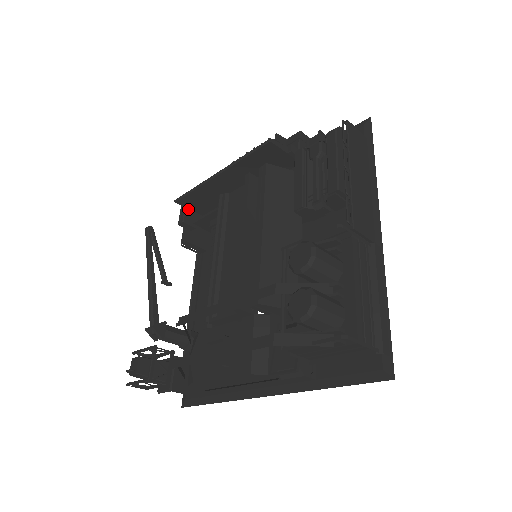
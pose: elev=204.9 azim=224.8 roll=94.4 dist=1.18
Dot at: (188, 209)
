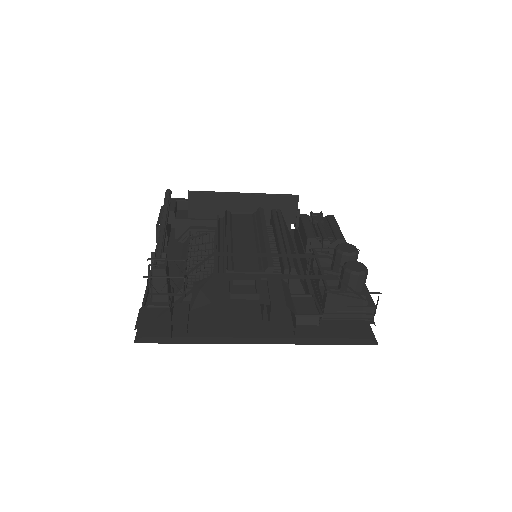
Dot at: occluded
